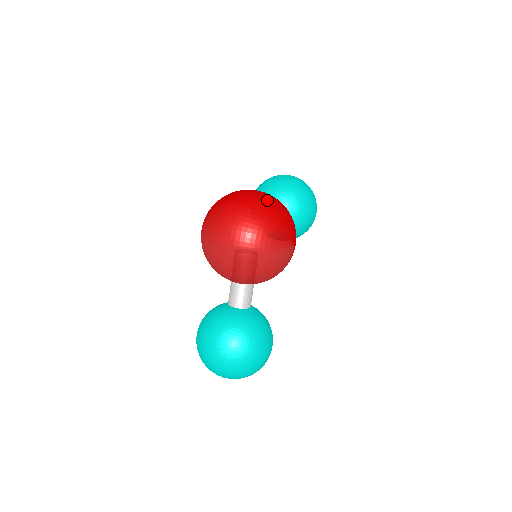
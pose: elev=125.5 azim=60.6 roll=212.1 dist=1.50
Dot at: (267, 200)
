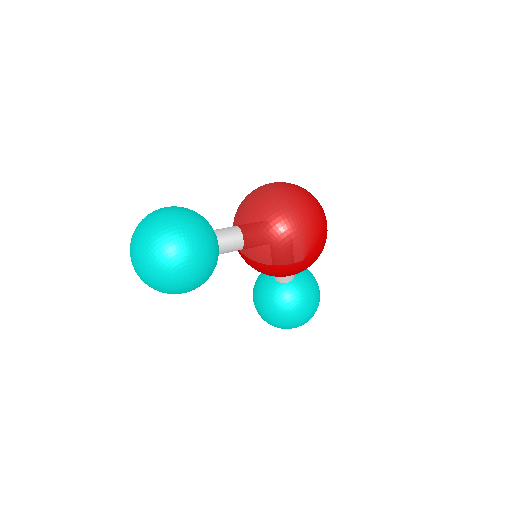
Dot at: occluded
